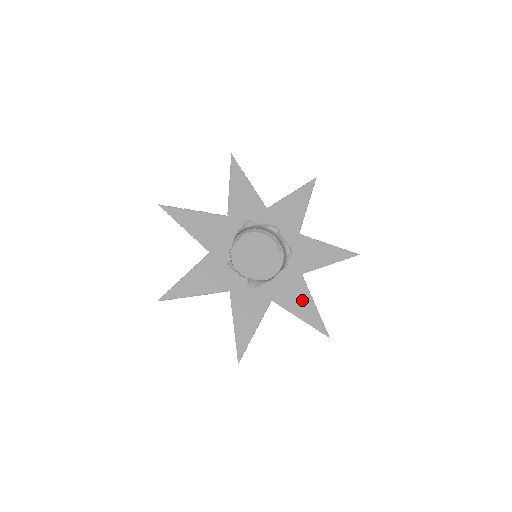
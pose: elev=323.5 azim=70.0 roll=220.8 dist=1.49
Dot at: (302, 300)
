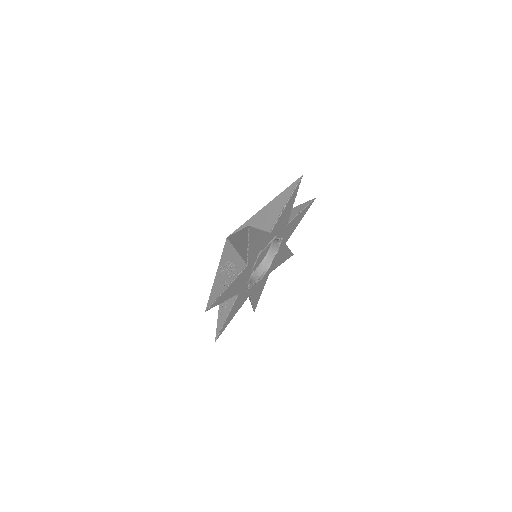
Dot at: (284, 255)
